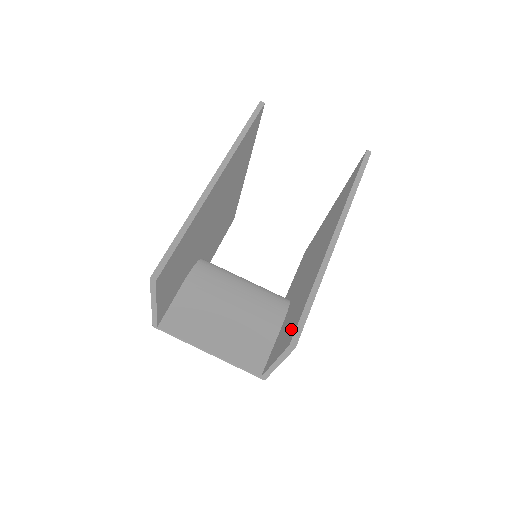
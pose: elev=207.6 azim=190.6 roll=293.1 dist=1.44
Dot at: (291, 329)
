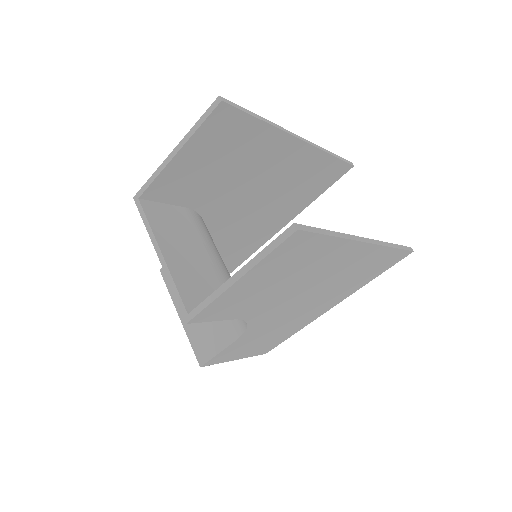
Dot at: occluded
